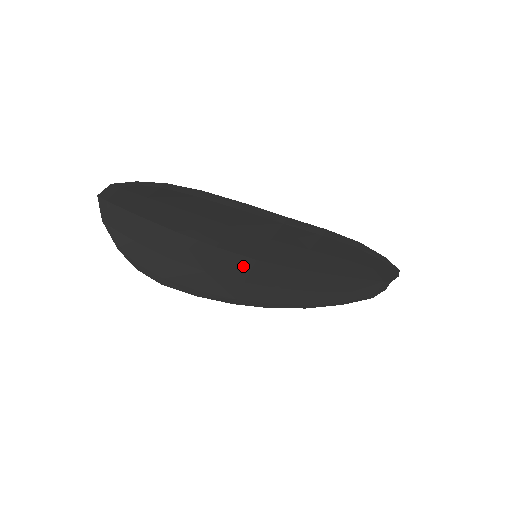
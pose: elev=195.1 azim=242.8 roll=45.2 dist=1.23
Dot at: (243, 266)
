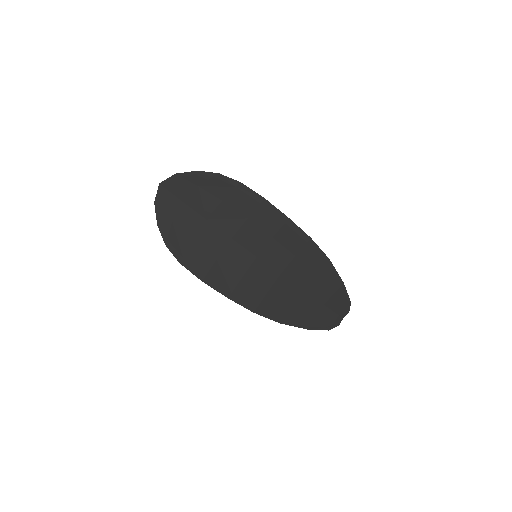
Dot at: (246, 261)
